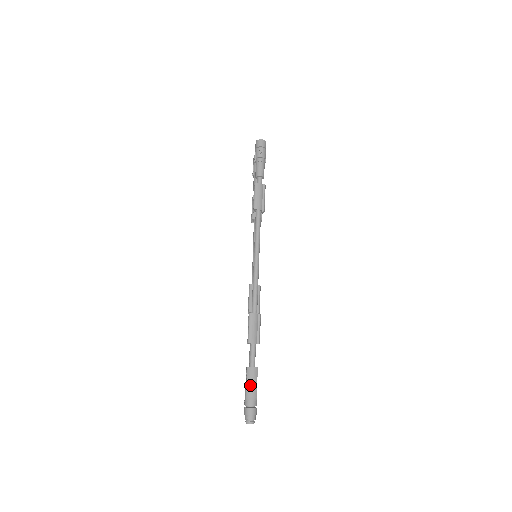
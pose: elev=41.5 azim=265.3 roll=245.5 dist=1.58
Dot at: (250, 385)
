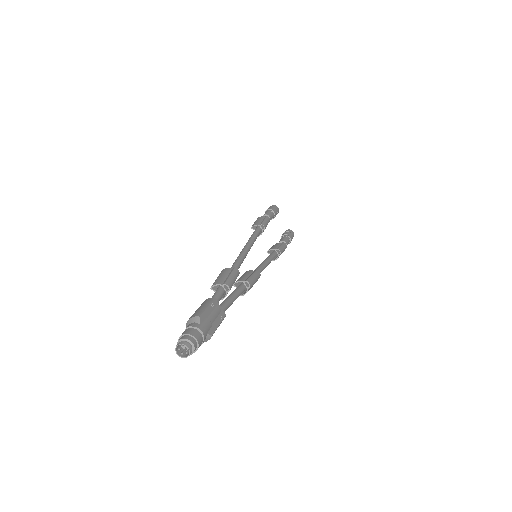
Dot at: (195, 312)
